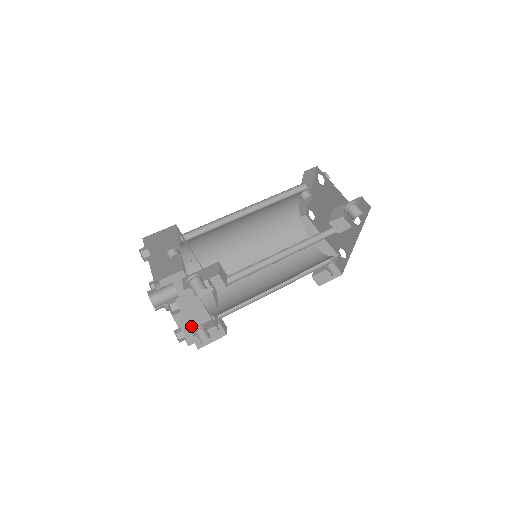
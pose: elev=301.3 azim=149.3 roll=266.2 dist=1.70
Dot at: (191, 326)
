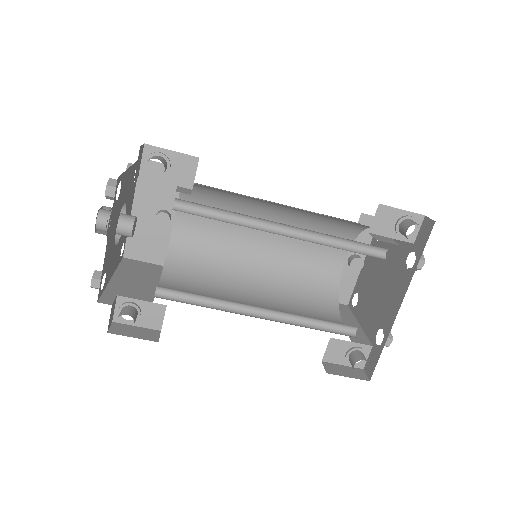
Dot at: (122, 294)
